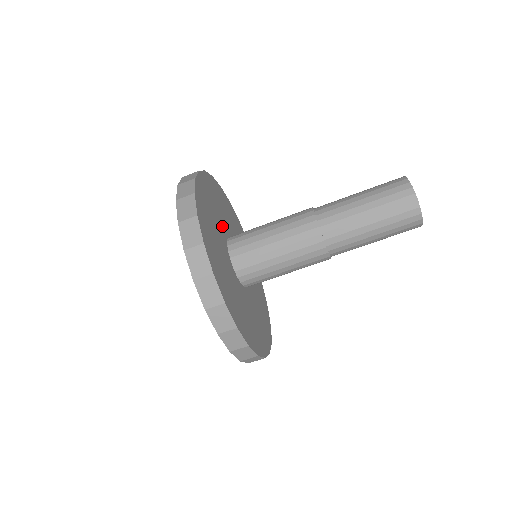
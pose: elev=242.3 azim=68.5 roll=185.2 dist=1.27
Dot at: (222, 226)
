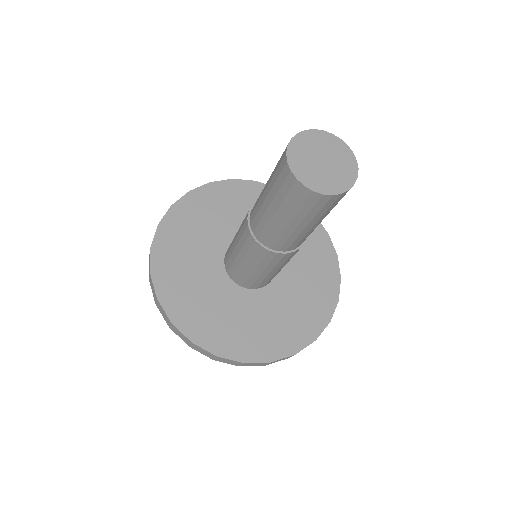
Dot at: (213, 248)
